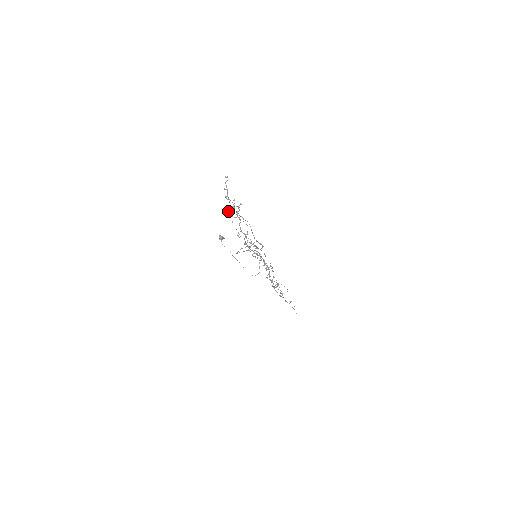
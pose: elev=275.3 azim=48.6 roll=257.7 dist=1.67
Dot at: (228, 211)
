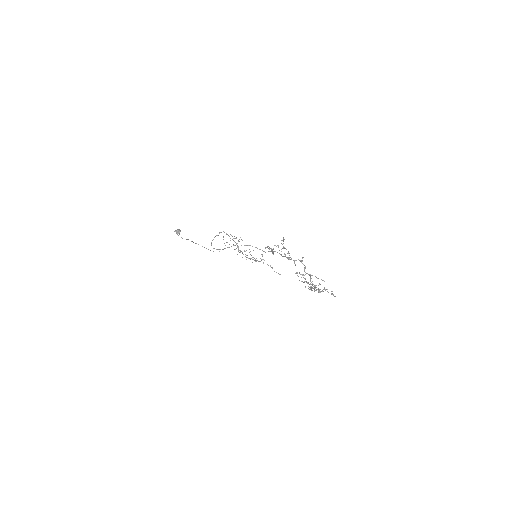
Dot at: (296, 272)
